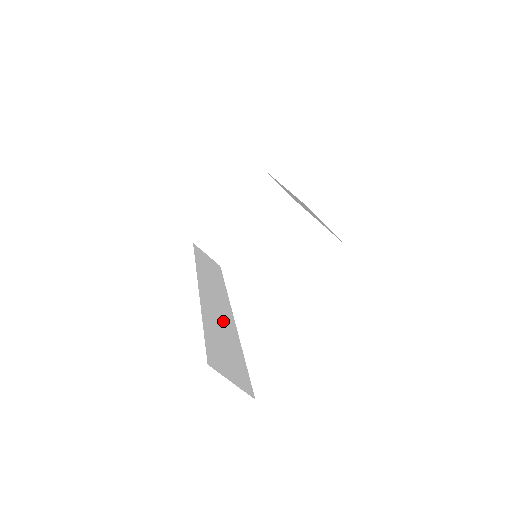
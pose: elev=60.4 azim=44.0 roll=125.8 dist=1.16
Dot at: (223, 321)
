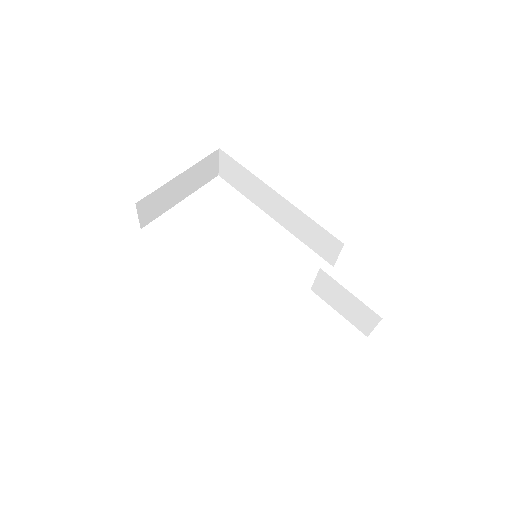
Dot at: occluded
